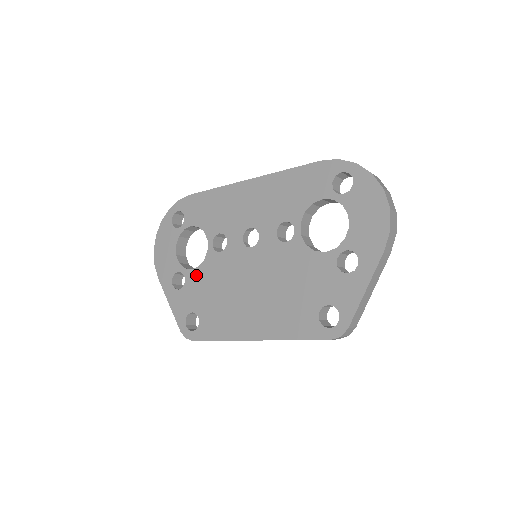
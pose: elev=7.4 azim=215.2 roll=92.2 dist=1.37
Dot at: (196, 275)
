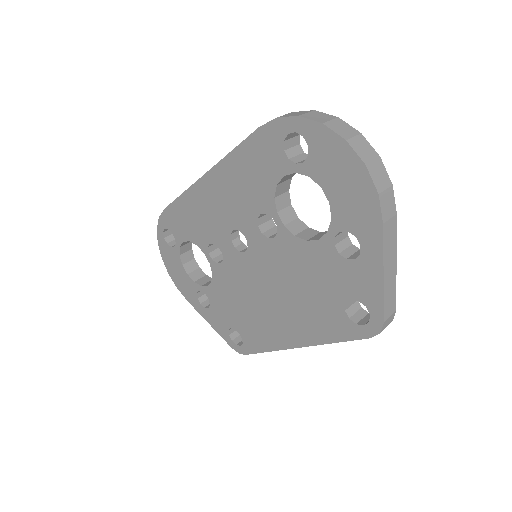
Dot at: (214, 291)
